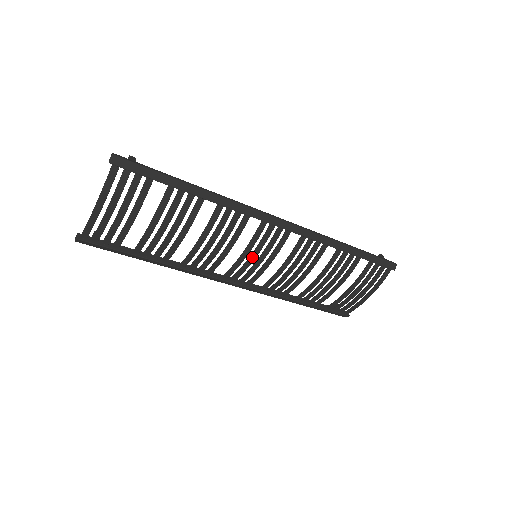
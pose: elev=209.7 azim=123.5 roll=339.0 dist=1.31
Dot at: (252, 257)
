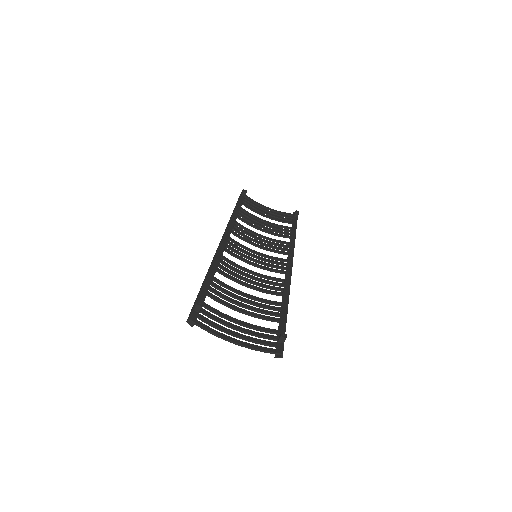
Dot at: (254, 261)
